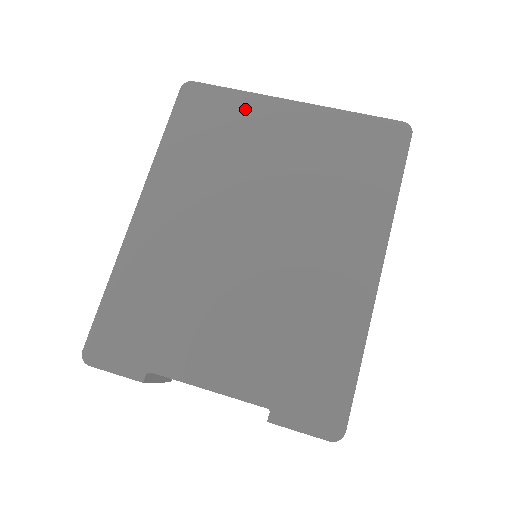
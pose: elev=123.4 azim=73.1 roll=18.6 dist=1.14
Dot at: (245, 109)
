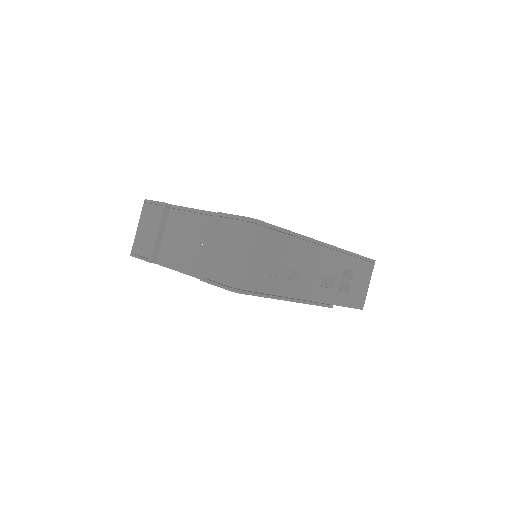
Dot at: occluded
